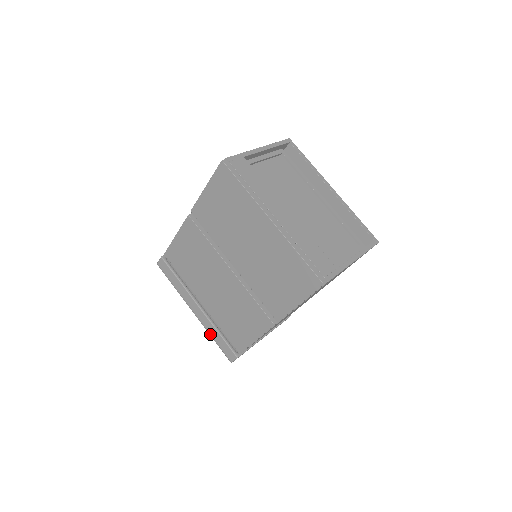
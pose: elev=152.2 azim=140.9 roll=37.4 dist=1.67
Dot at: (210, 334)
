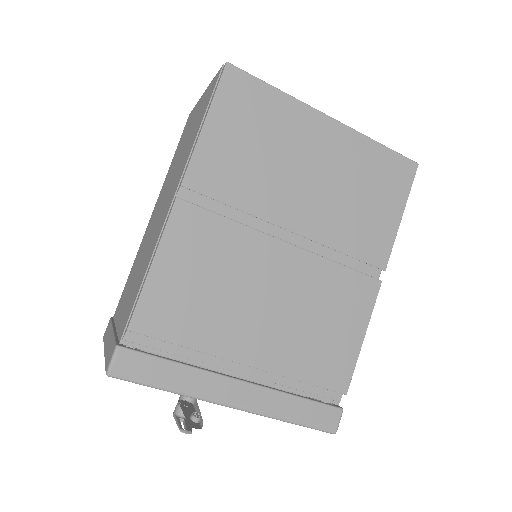
Dot at: (282, 417)
